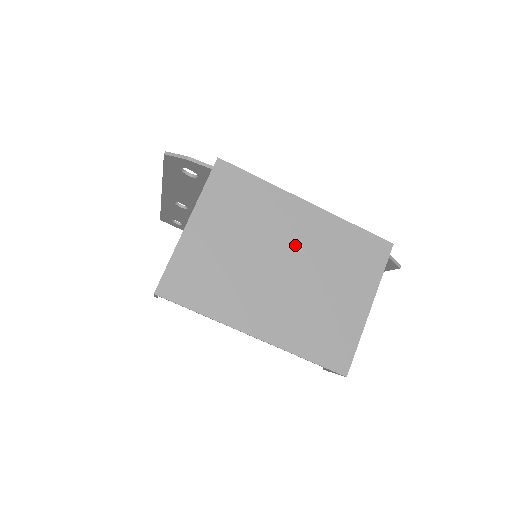
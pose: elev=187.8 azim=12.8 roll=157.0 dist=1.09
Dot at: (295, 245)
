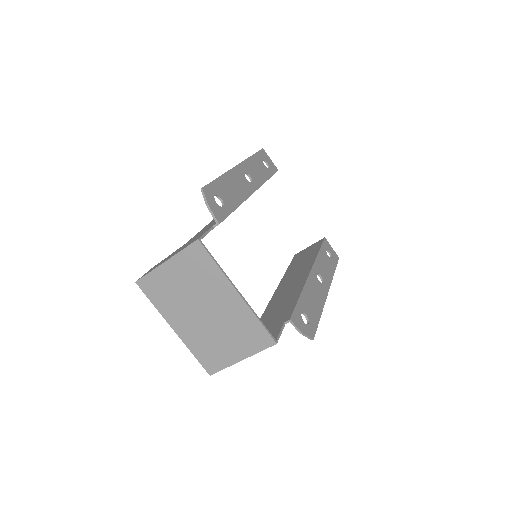
Dot at: (217, 307)
